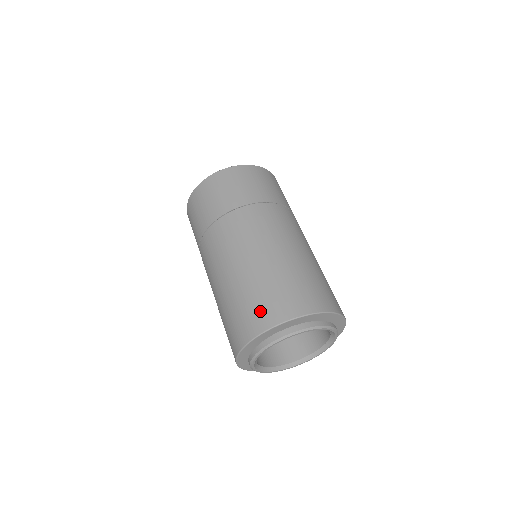
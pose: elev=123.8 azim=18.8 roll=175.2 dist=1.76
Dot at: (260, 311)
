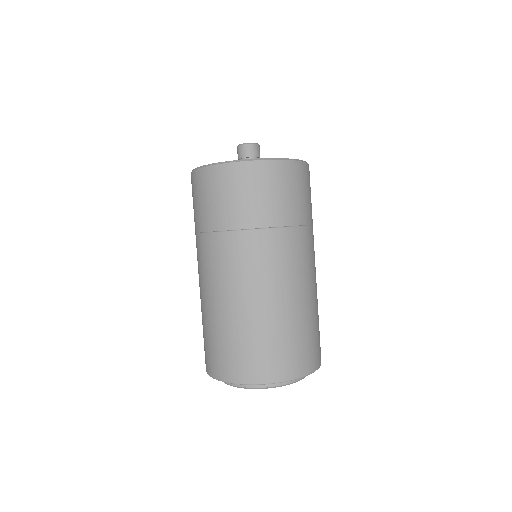
Dot at: (217, 360)
